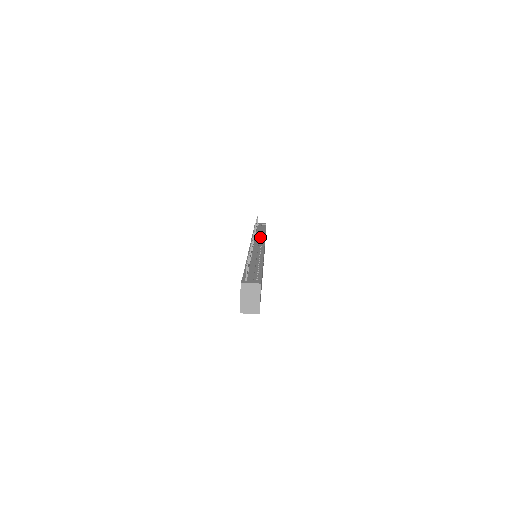
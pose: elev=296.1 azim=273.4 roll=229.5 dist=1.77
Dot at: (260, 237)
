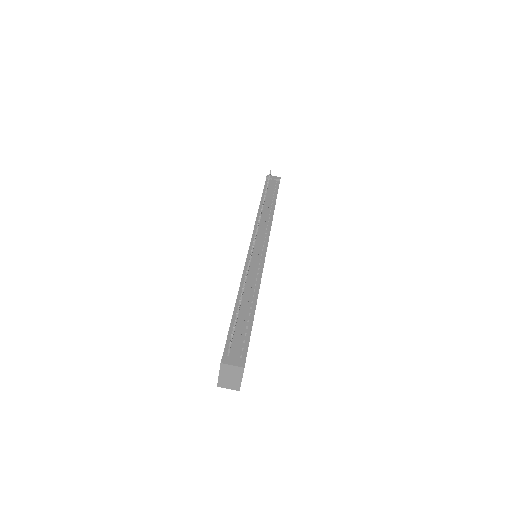
Dot at: (267, 218)
